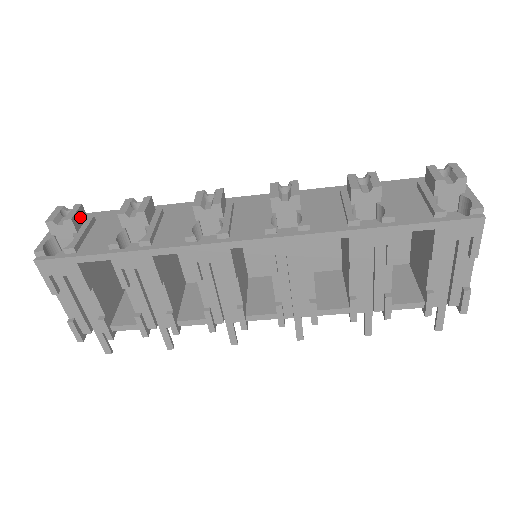
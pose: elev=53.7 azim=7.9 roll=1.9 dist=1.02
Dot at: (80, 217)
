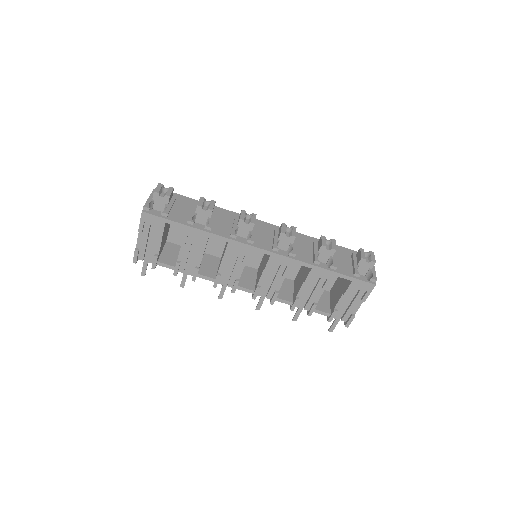
Dot at: (171, 195)
